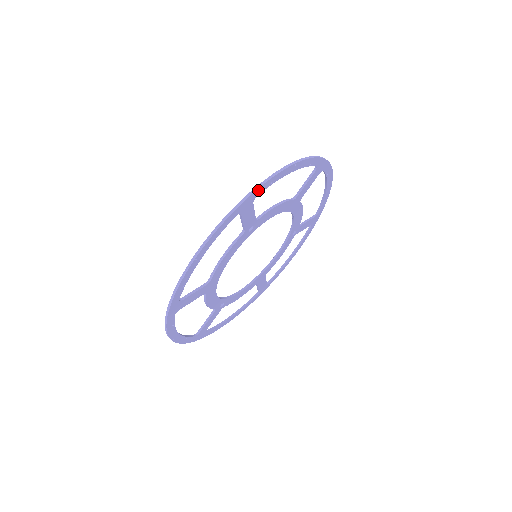
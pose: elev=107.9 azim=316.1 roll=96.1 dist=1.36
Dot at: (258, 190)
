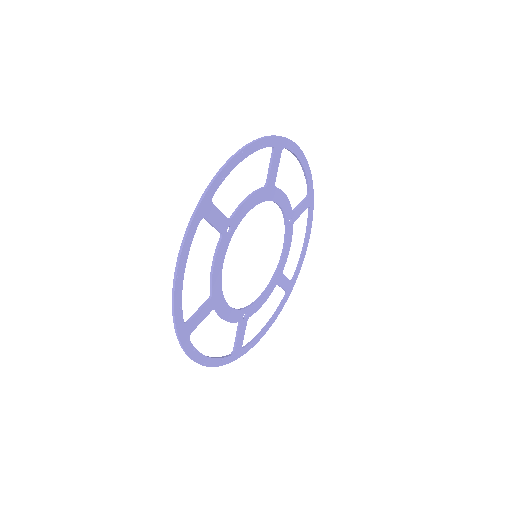
Dot at: (211, 189)
